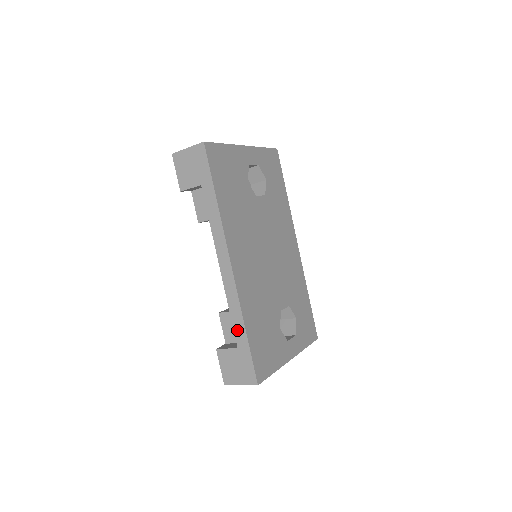
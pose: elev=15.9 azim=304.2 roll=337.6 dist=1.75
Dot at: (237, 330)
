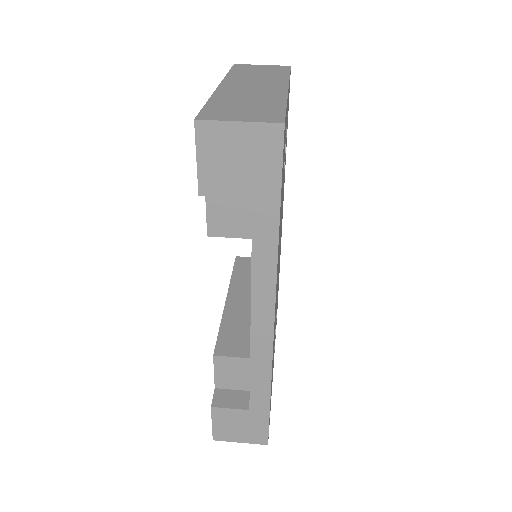
Dot at: (256, 393)
